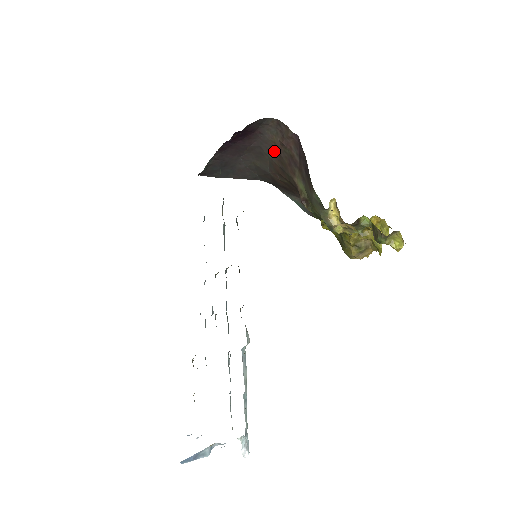
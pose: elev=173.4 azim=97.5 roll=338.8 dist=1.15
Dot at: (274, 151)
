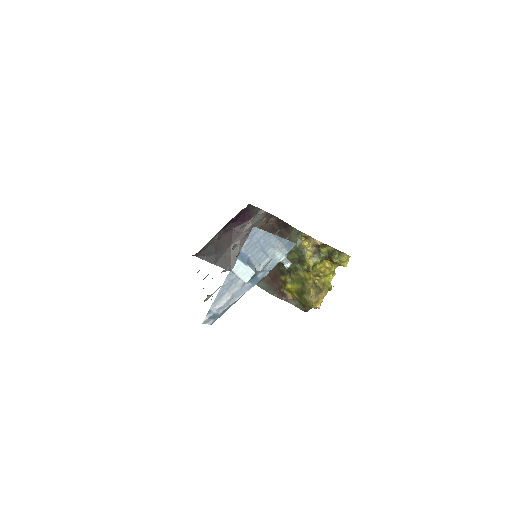
Dot at: occluded
